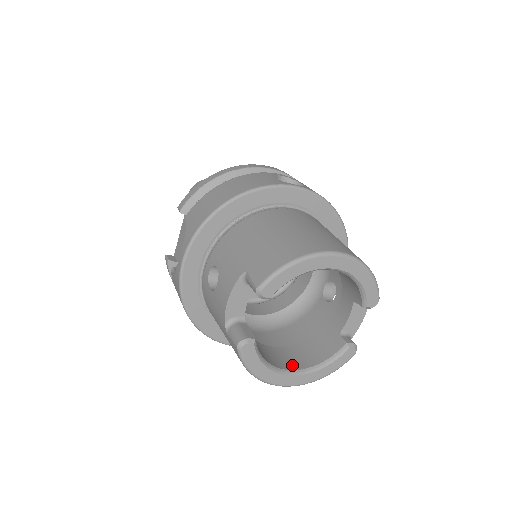
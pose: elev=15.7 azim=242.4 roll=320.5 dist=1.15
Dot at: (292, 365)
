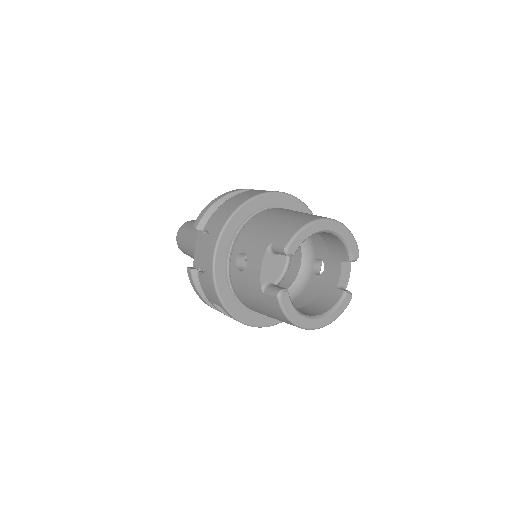
Dot at: (312, 314)
